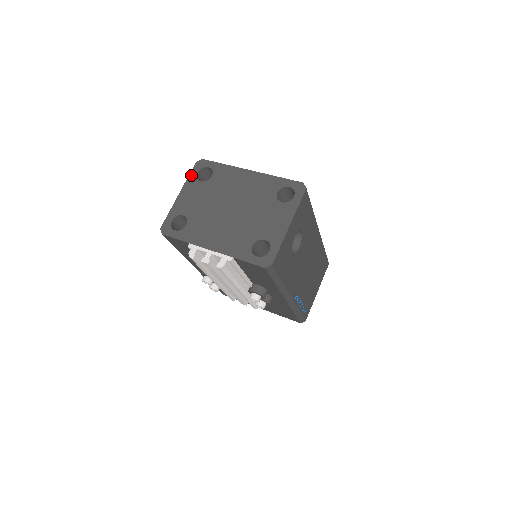
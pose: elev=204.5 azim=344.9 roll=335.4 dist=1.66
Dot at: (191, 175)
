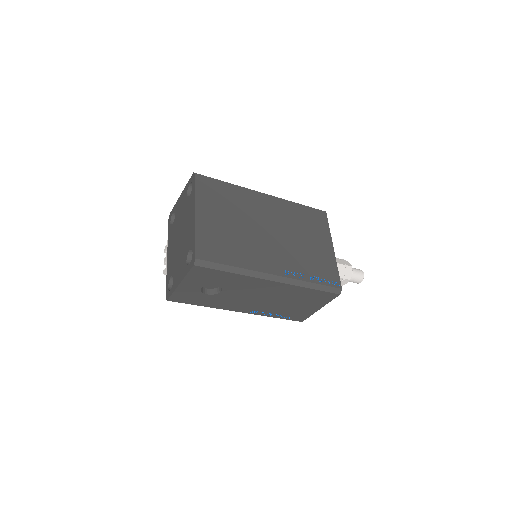
Dot at: (188, 183)
